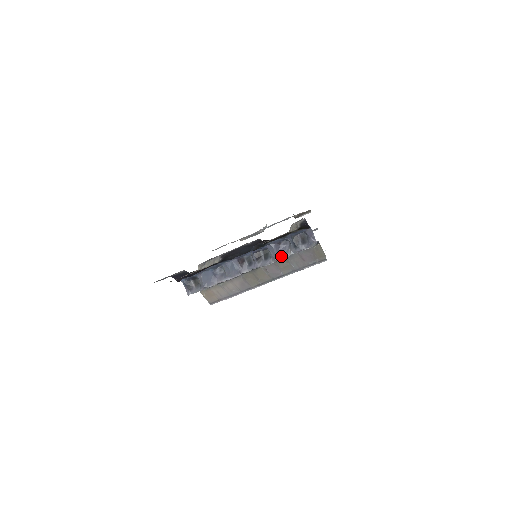
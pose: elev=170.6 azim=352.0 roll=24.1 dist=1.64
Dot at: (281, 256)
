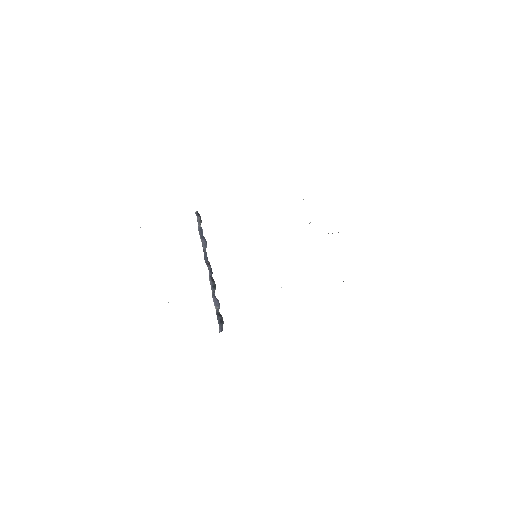
Dot at: (213, 300)
